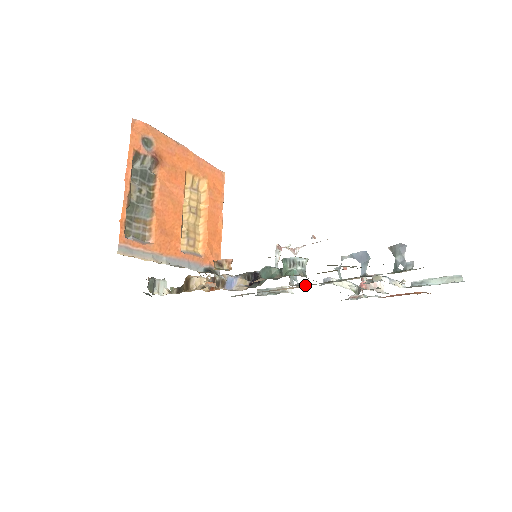
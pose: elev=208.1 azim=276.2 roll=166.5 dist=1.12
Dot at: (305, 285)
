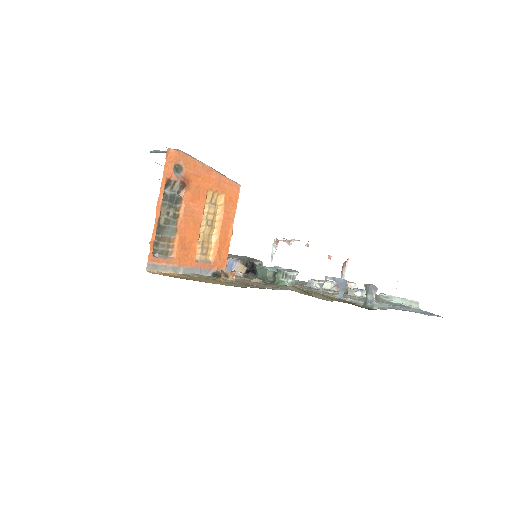
Dot at: occluded
